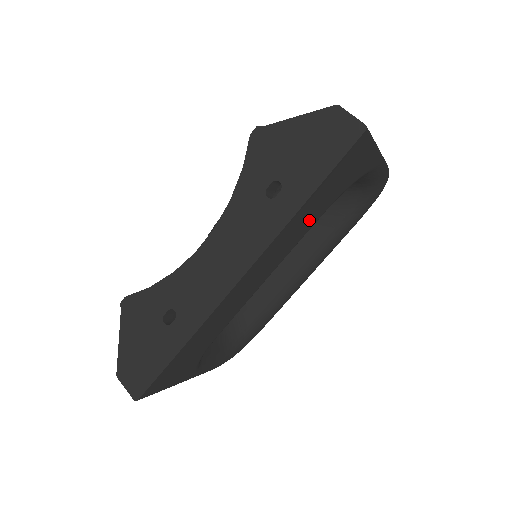
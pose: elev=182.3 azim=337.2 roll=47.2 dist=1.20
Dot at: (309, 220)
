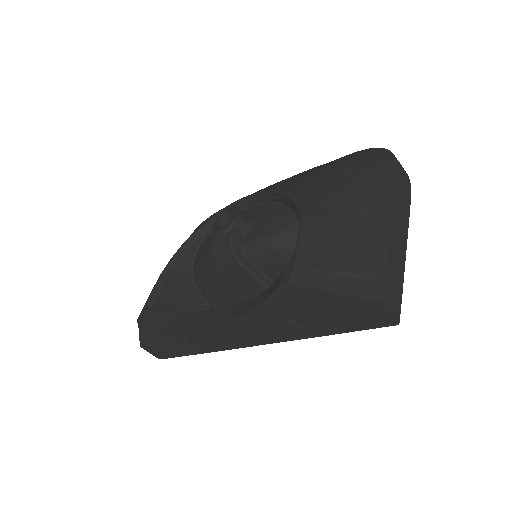
Dot at: occluded
